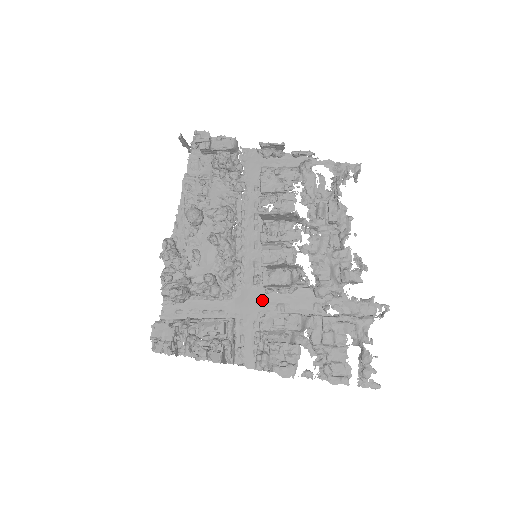
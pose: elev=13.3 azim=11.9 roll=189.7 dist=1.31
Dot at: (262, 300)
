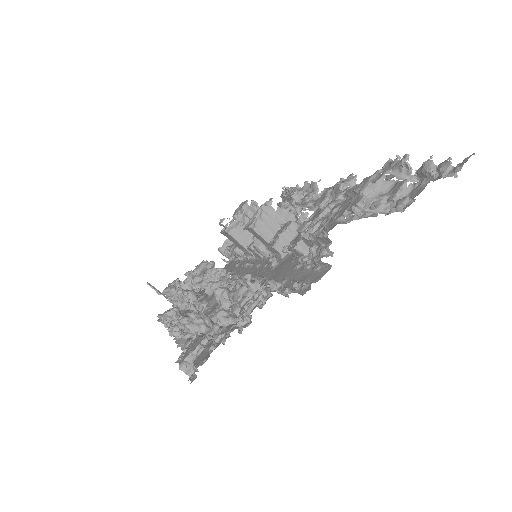
Dot at: (288, 260)
